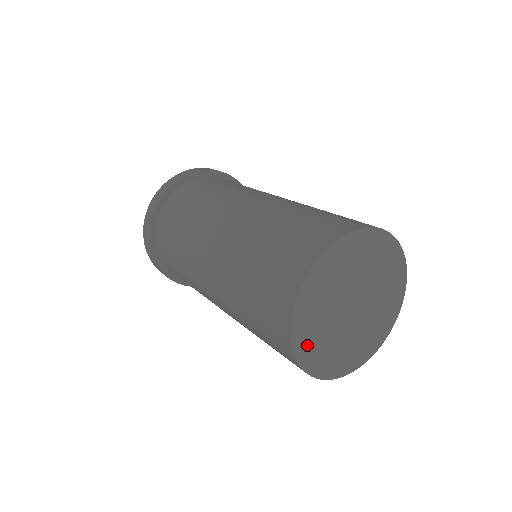
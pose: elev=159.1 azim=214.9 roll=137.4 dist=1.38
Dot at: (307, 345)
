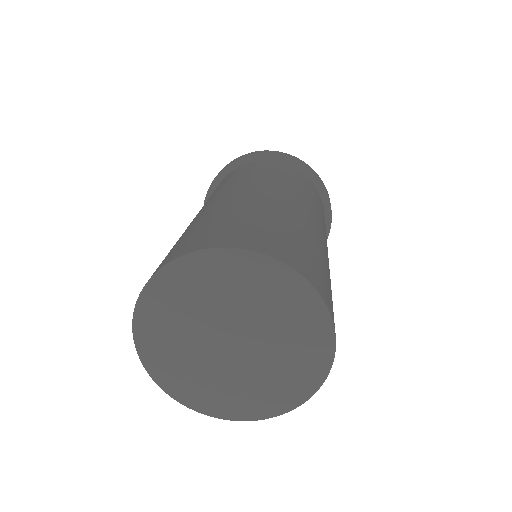
Dot at: (153, 326)
